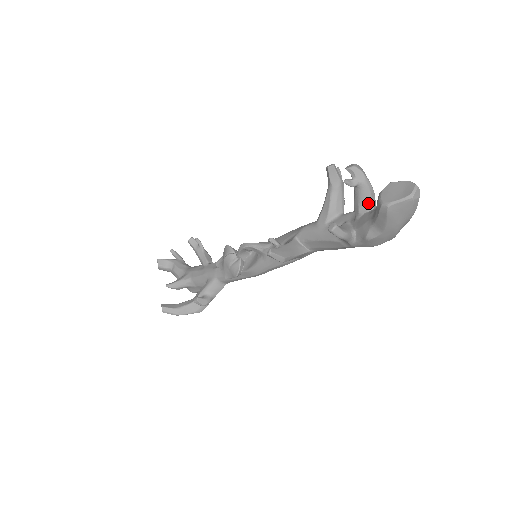
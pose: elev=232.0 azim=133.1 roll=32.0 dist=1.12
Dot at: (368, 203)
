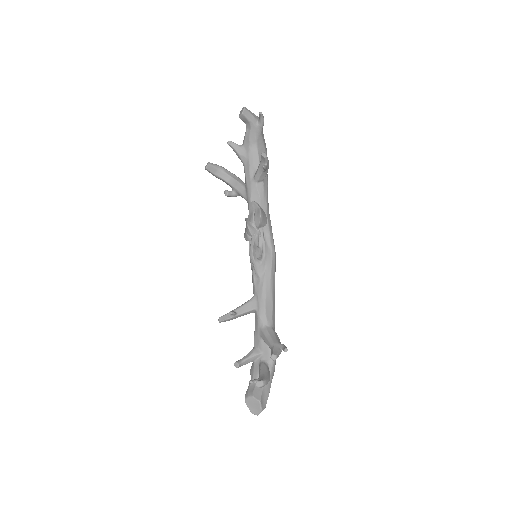
Dot at: occluded
